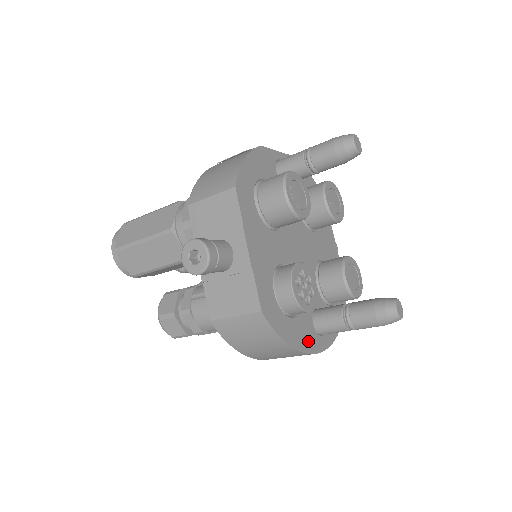
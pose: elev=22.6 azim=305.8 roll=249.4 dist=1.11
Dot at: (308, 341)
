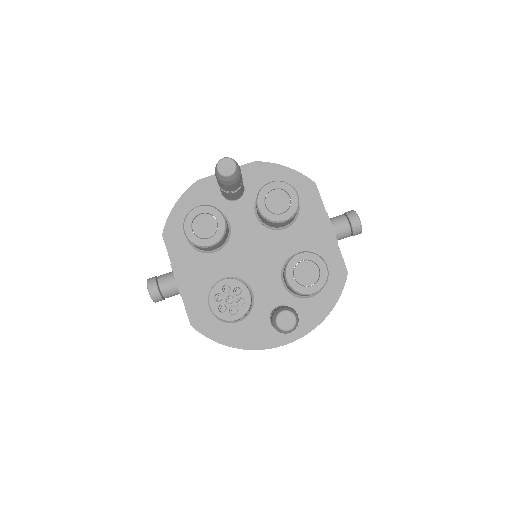
Dot at: (259, 339)
